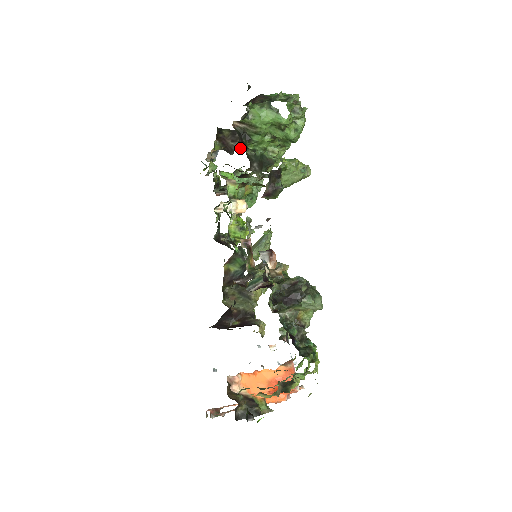
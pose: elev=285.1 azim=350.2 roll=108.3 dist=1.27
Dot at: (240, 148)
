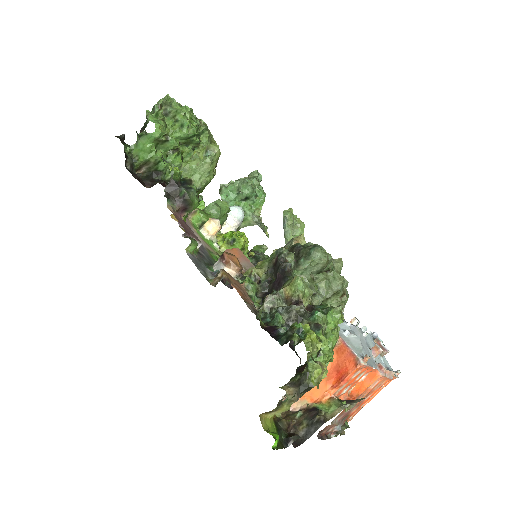
Dot at: occluded
